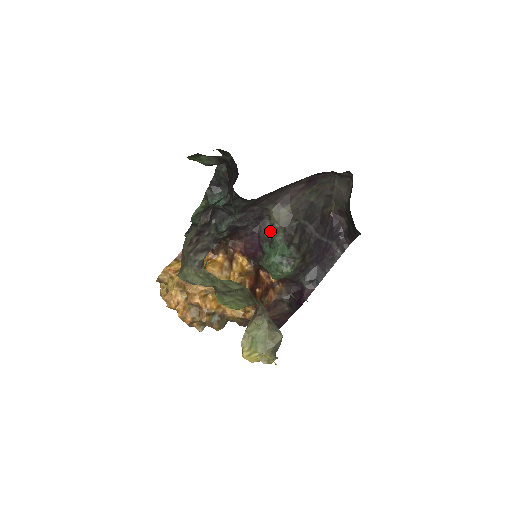
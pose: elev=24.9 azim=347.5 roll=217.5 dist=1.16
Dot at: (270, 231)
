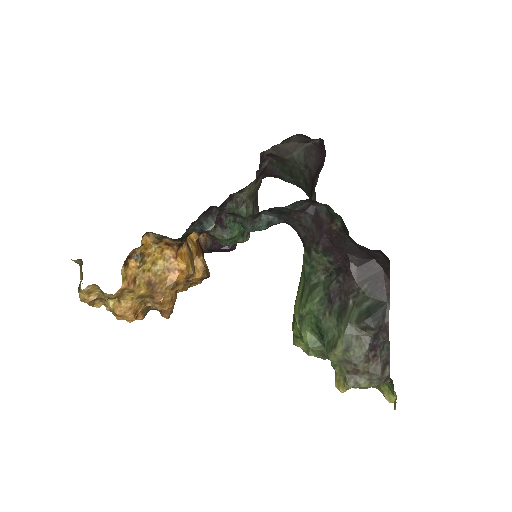
Dot at: (238, 206)
